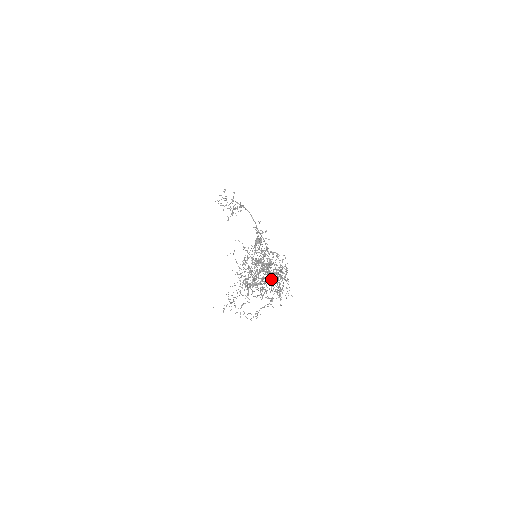
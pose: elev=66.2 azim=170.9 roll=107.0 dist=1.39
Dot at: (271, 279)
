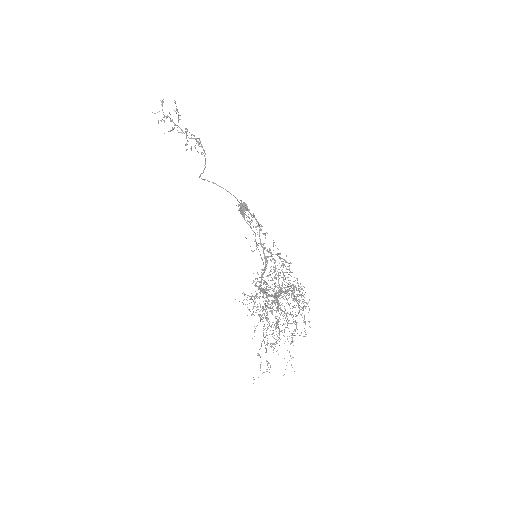
Dot at: occluded
